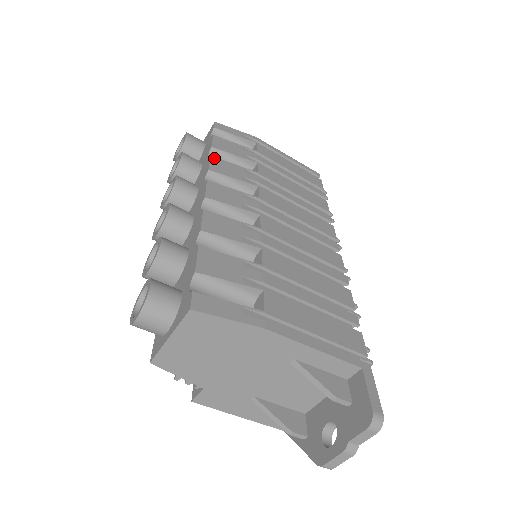
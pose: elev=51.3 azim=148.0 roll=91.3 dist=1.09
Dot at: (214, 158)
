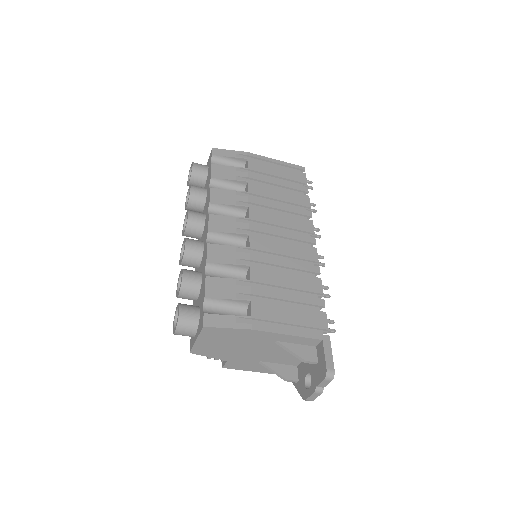
Dot at: (213, 189)
